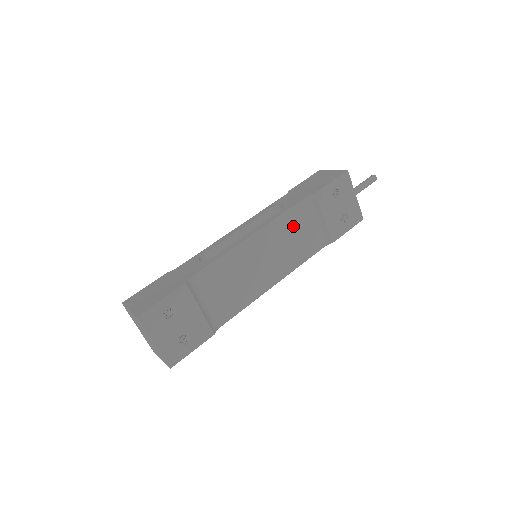
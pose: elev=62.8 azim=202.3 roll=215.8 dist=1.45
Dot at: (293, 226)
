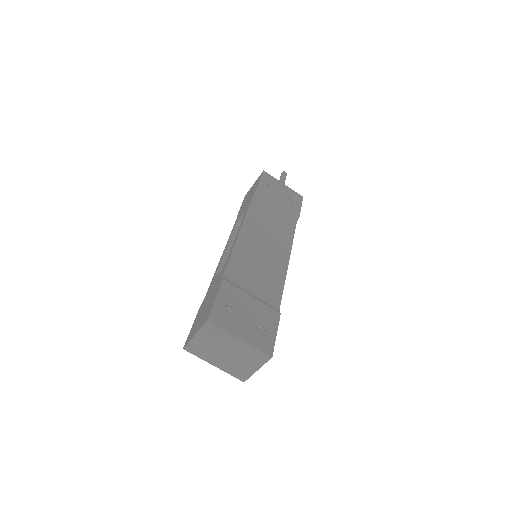
Dot at: (262, 217)
